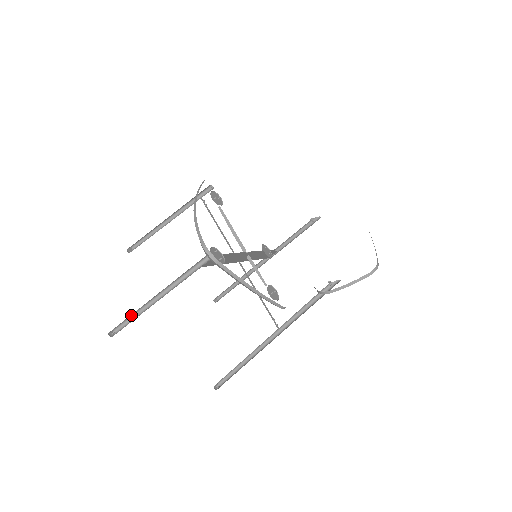
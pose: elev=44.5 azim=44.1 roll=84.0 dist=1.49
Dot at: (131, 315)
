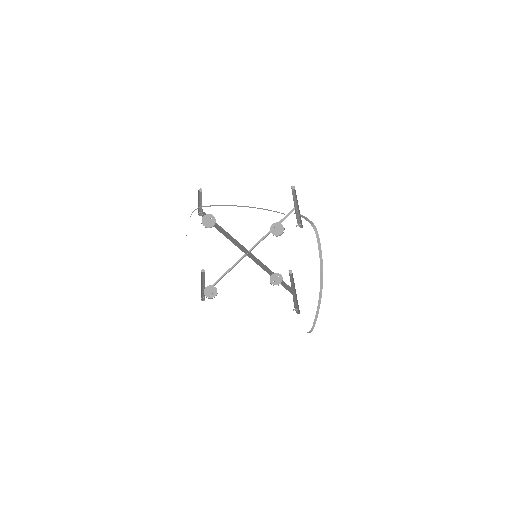
Dot at: occluded
